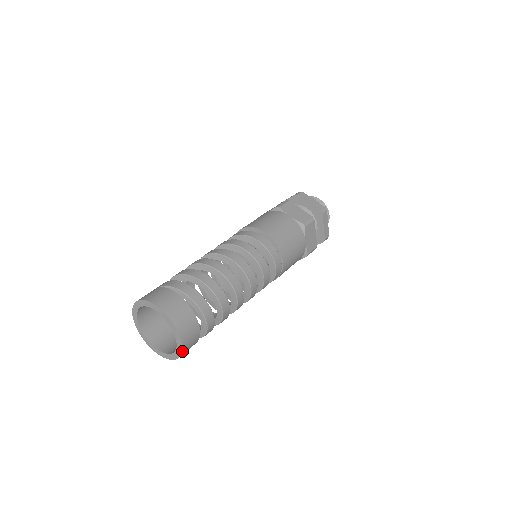
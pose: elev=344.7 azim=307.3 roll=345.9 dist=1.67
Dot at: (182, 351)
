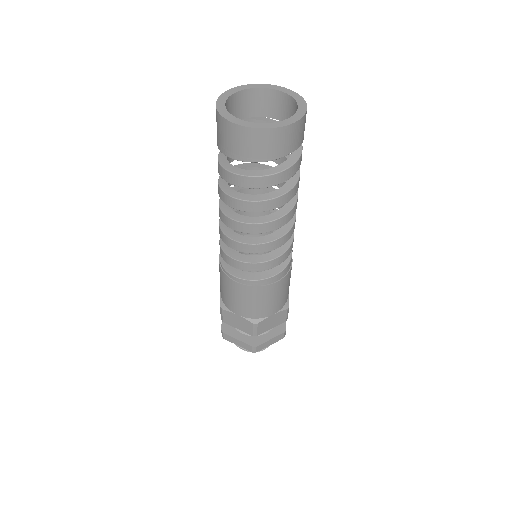
Dot at: (303, 116)
